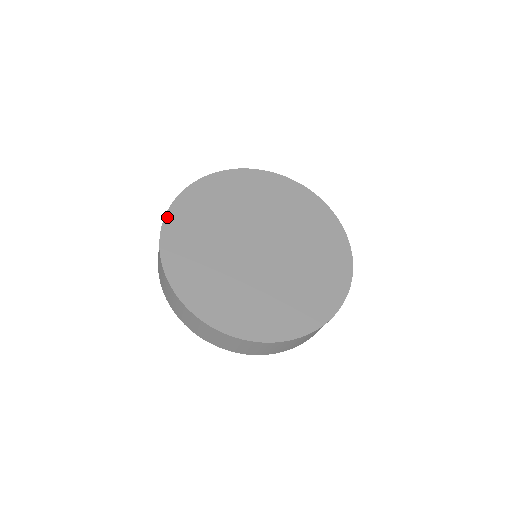
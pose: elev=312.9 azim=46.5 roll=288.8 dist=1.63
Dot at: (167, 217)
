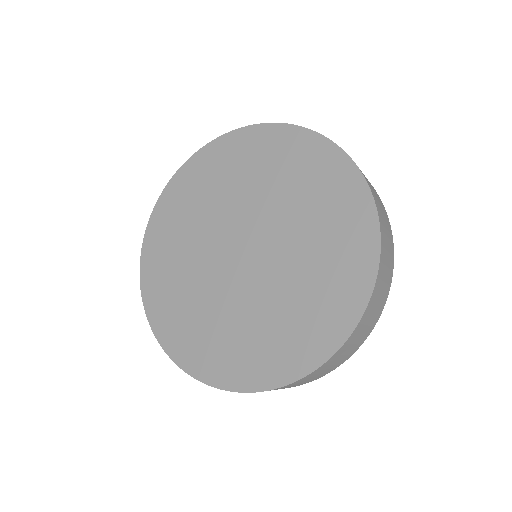
Dot at: (142, 269)
